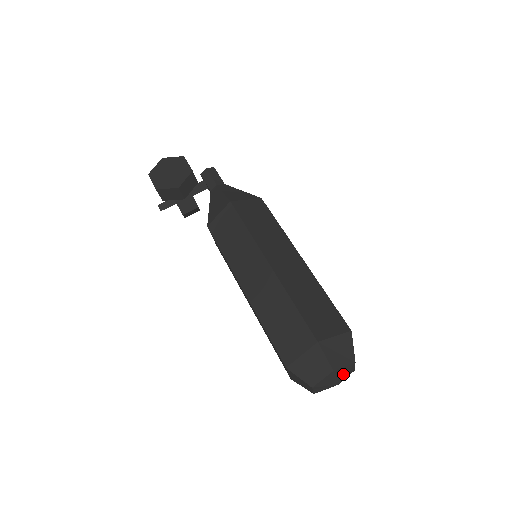
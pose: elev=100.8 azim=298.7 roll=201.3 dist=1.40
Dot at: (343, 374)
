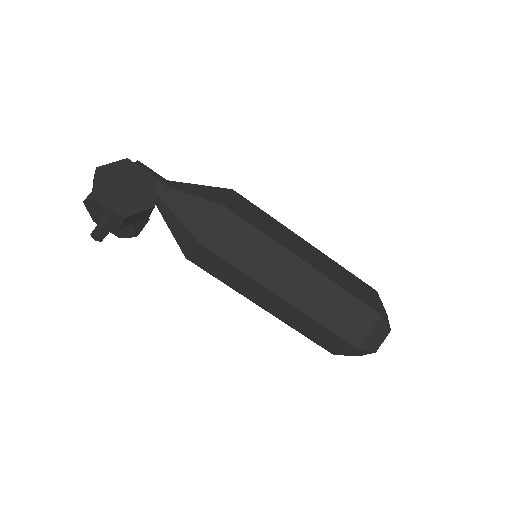
Dot at: occluded
